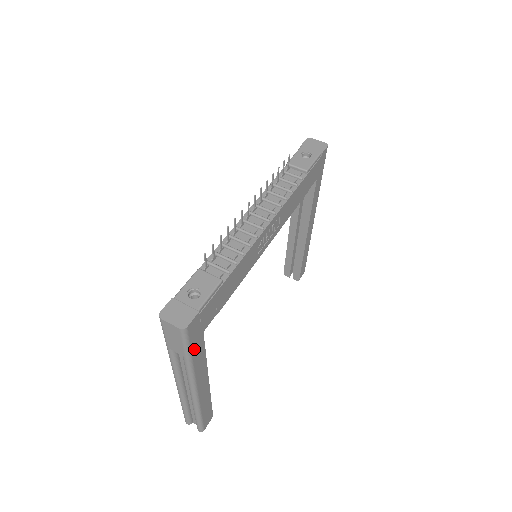
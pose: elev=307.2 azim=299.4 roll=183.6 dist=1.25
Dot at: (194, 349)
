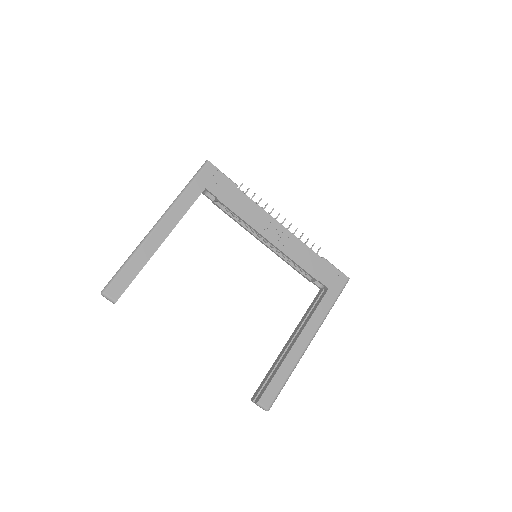
Dot at: (194, 186)
